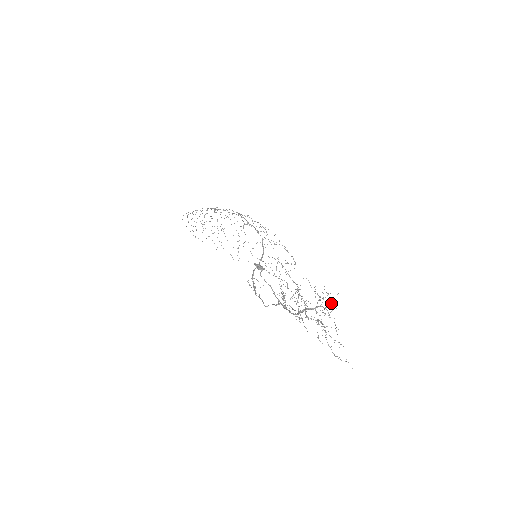
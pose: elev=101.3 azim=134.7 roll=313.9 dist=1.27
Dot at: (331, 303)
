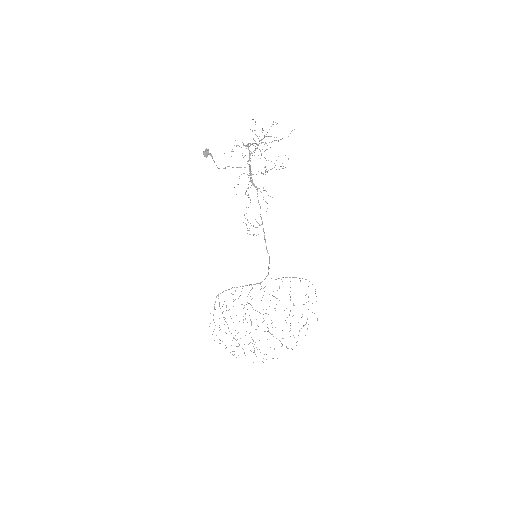
Dot at: occluded
